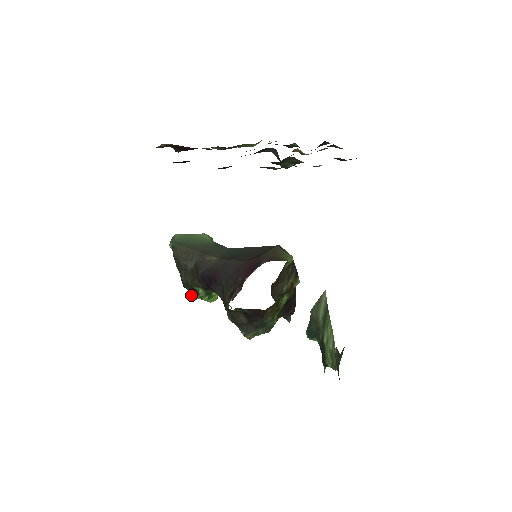
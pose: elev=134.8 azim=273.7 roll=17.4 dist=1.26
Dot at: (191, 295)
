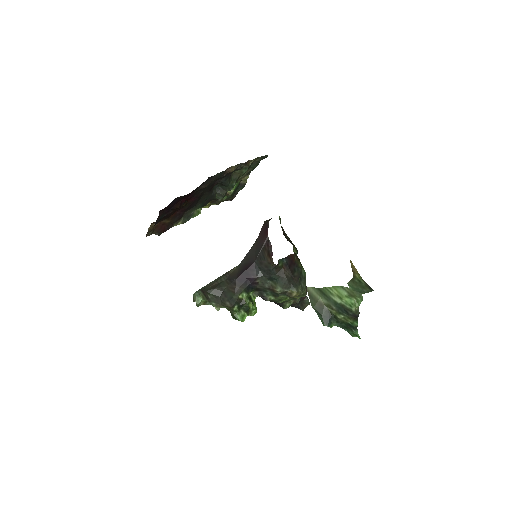
Dot at: (239, 317)
